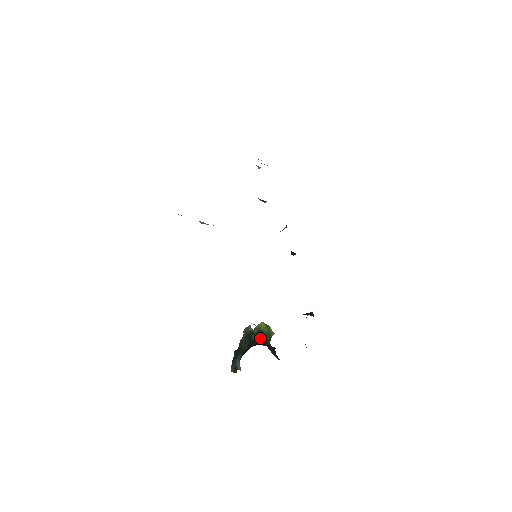
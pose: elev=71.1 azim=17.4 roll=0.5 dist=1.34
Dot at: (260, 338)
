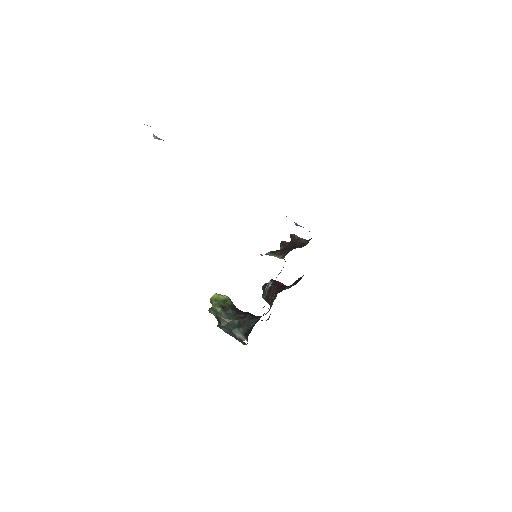
Dot at: (235, 309)
